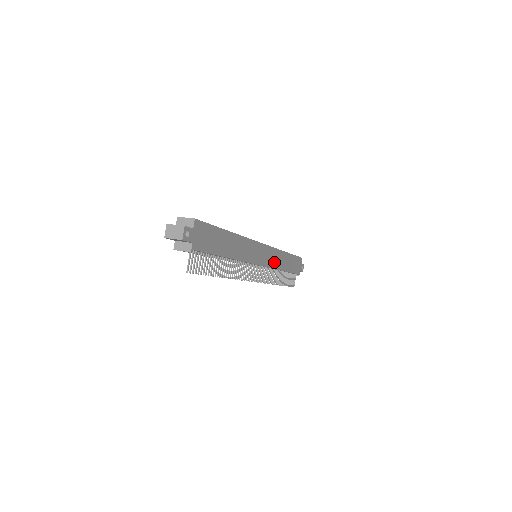
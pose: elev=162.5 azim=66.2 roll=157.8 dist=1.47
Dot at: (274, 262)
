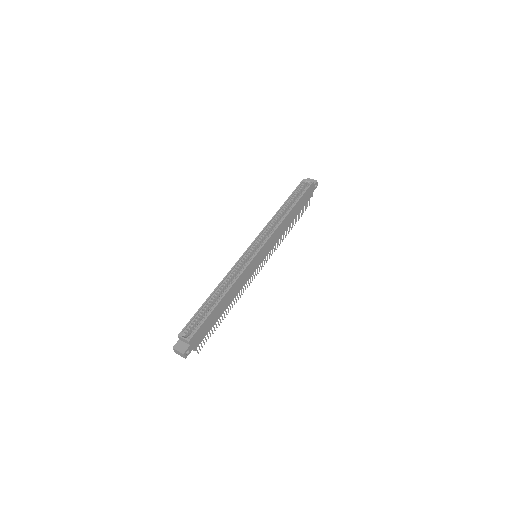
Dot at: (276, 238)
